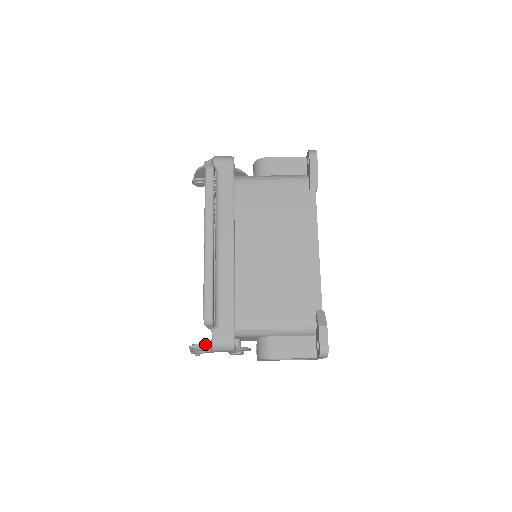
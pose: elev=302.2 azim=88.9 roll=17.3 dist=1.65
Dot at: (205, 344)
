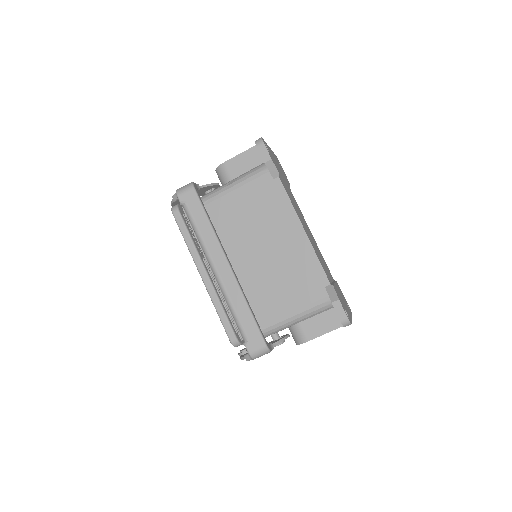
Dot at: (246, 355)
